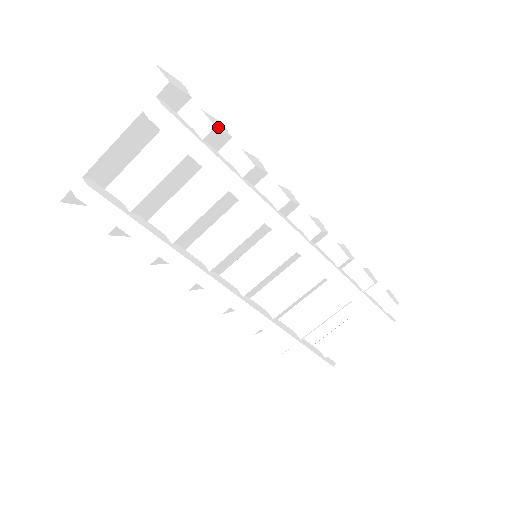
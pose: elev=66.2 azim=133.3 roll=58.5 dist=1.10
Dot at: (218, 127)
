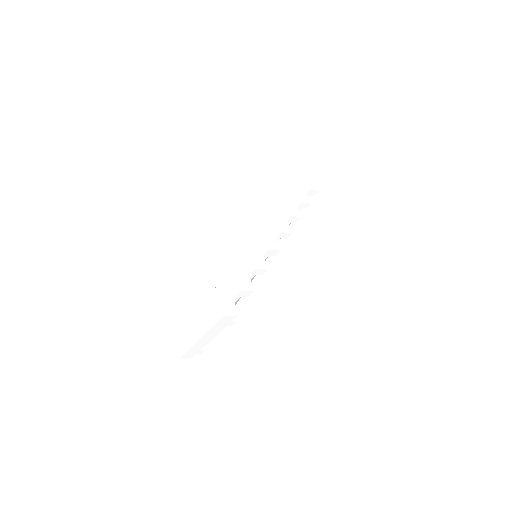
Dot at: (250, 285)
